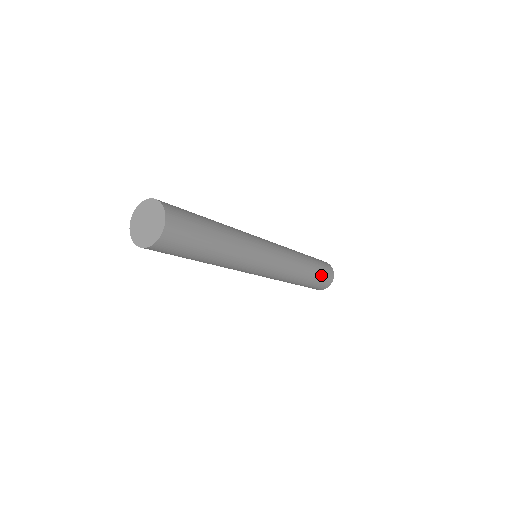
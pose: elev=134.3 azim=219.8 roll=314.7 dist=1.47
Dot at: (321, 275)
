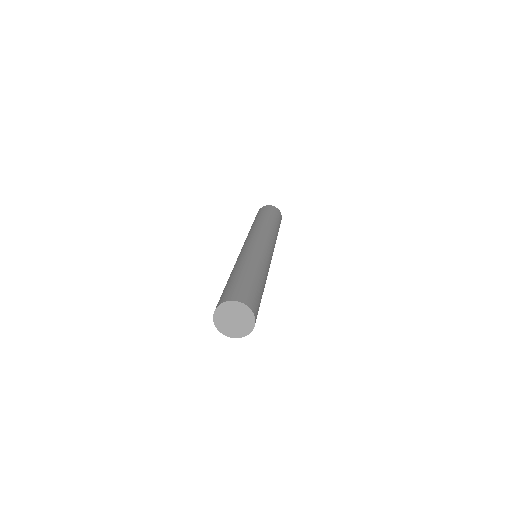
Dot at: occluded
